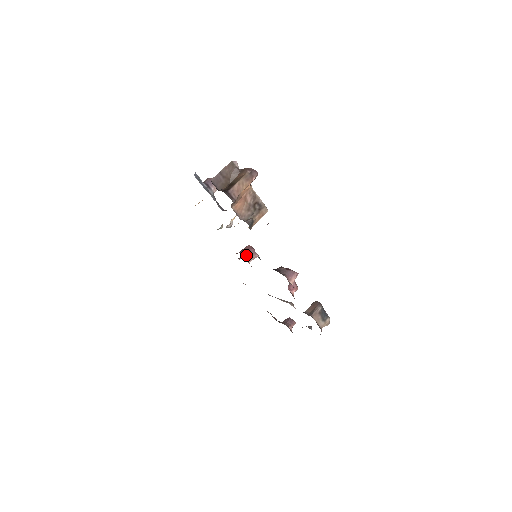
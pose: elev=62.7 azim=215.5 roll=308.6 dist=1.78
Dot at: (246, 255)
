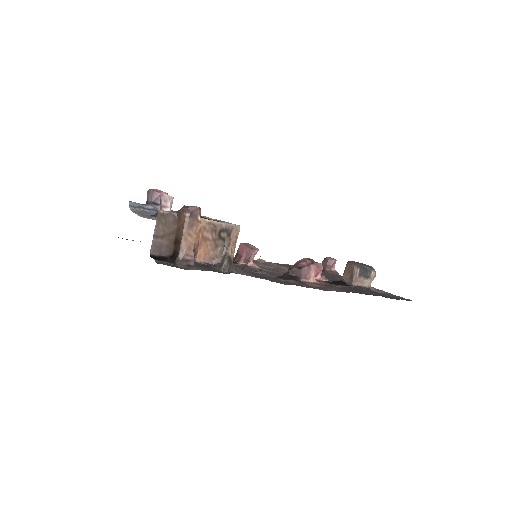
Dot at: (244, 260)
